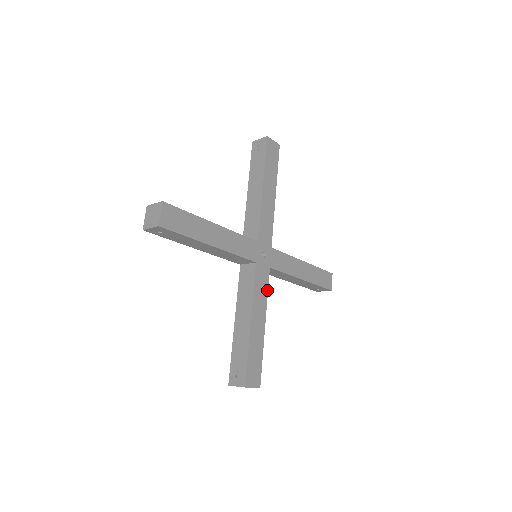
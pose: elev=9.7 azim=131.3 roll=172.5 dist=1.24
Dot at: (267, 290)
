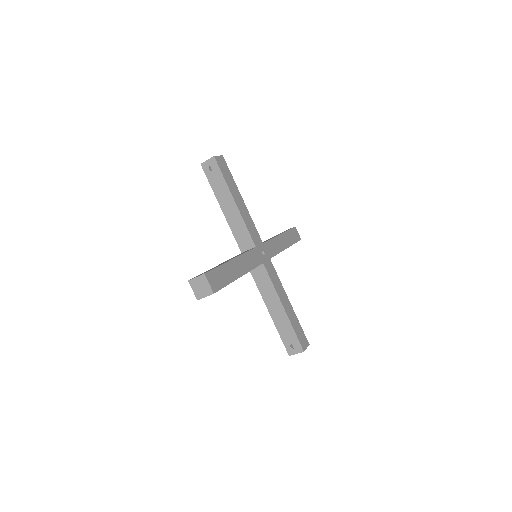
Dot at: (277, 276)
